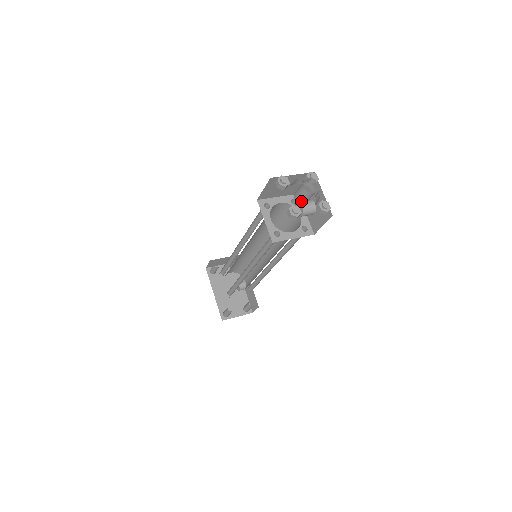
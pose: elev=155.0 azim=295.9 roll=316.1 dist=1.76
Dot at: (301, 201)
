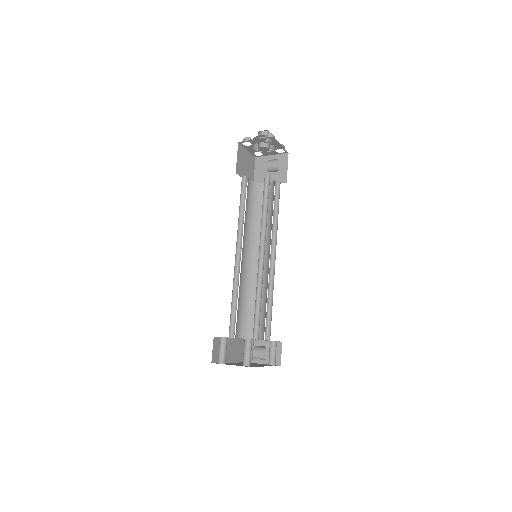
Dot at: (259, 144)
